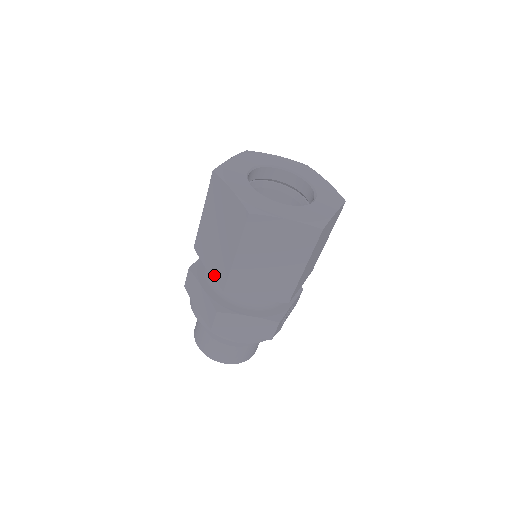
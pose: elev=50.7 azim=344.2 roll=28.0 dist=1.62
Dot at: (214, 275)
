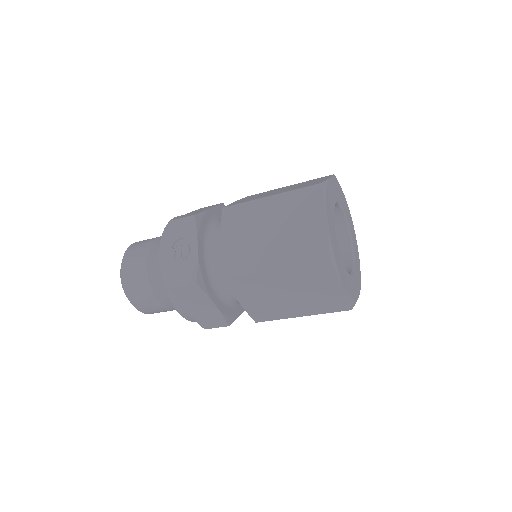
Dot at: (250, 310)
